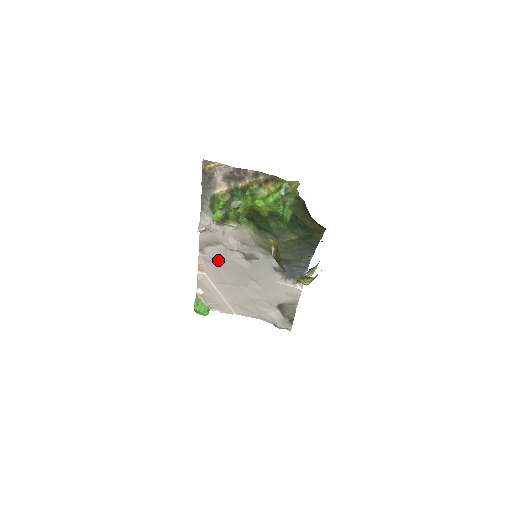
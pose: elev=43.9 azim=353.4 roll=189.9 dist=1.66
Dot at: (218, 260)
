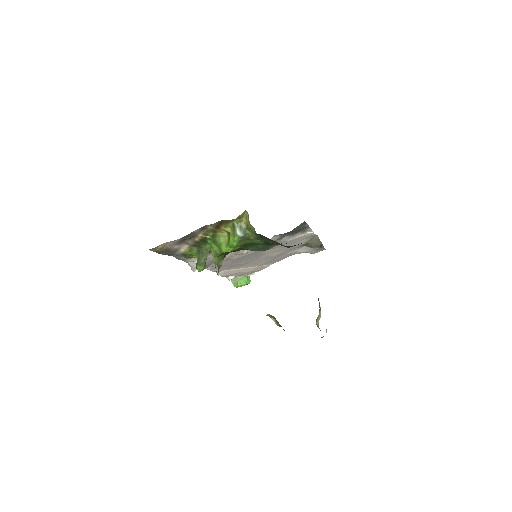
Dot at: (227, 264)
